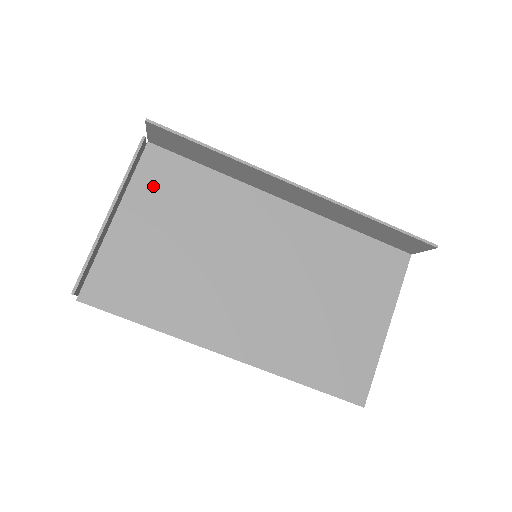
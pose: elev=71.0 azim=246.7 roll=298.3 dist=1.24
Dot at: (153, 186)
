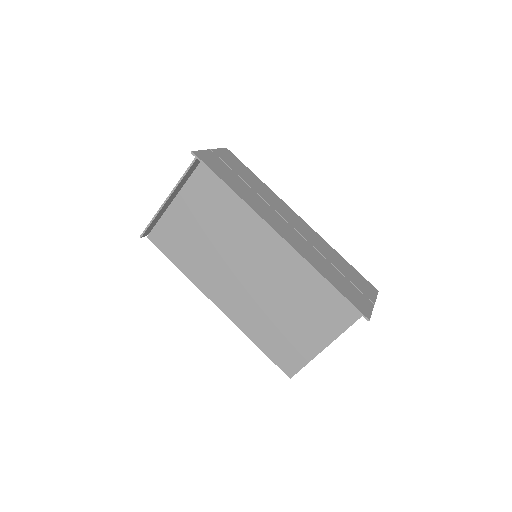
Dot at: (203, 184)
